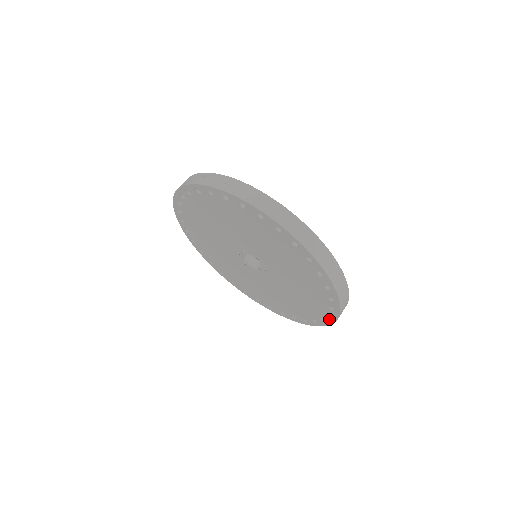
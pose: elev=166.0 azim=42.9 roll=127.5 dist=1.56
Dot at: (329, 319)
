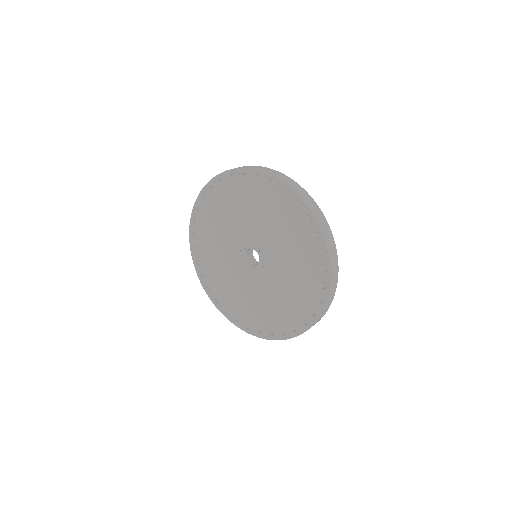
Dot at: (311, 319)
